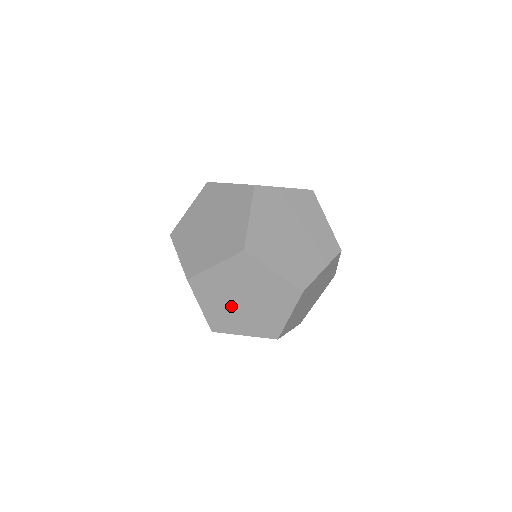
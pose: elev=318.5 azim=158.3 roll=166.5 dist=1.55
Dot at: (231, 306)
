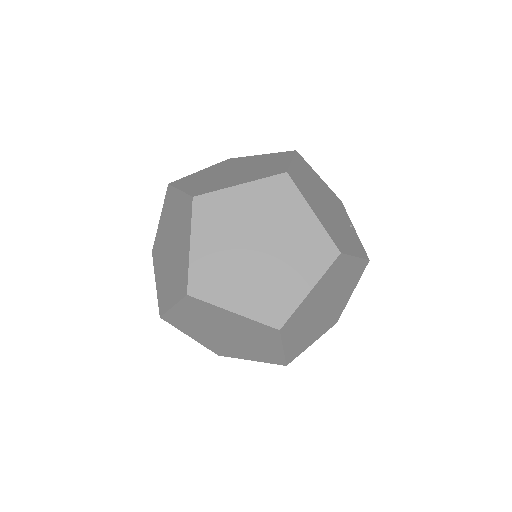
Dot at: (217, 338)
